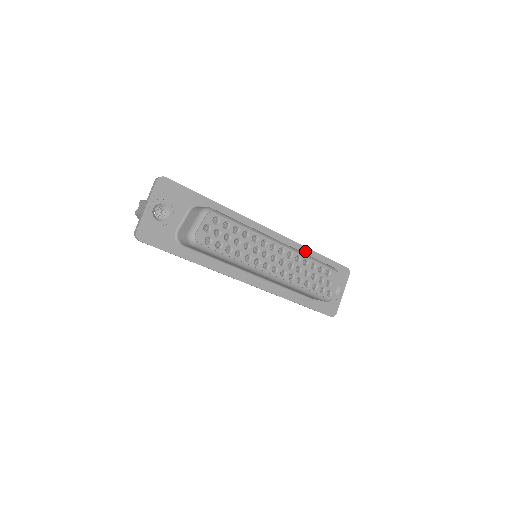
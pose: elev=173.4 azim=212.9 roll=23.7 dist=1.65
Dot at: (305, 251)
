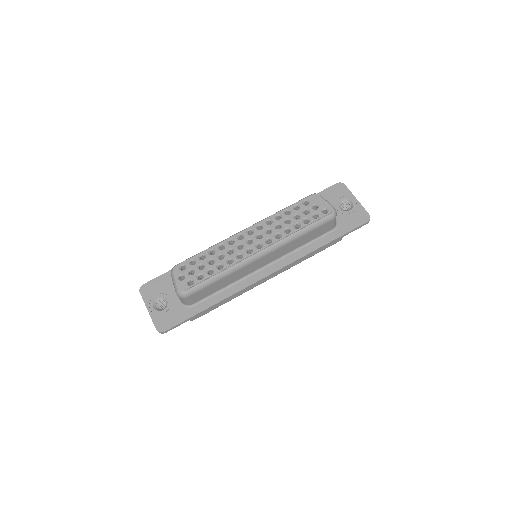
Dot at: occluded
